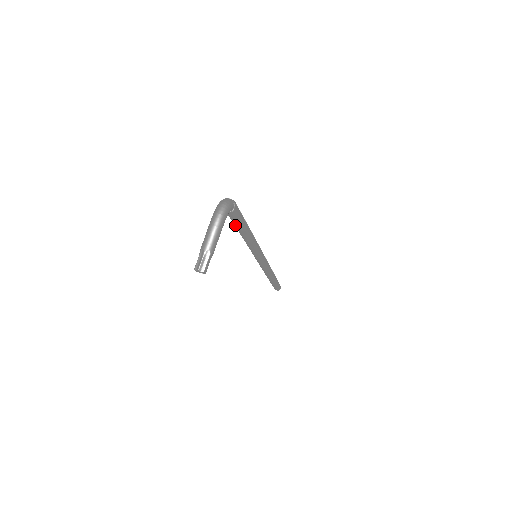
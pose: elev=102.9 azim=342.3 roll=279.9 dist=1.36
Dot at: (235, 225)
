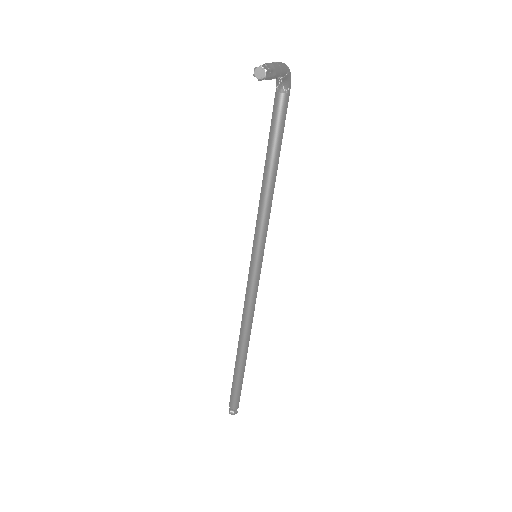
Dot at: (271, 139)
